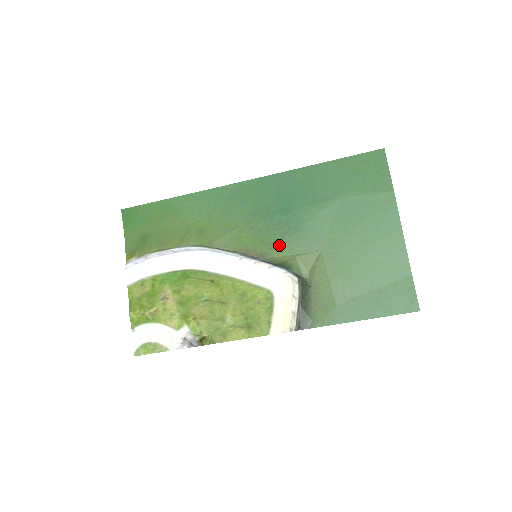
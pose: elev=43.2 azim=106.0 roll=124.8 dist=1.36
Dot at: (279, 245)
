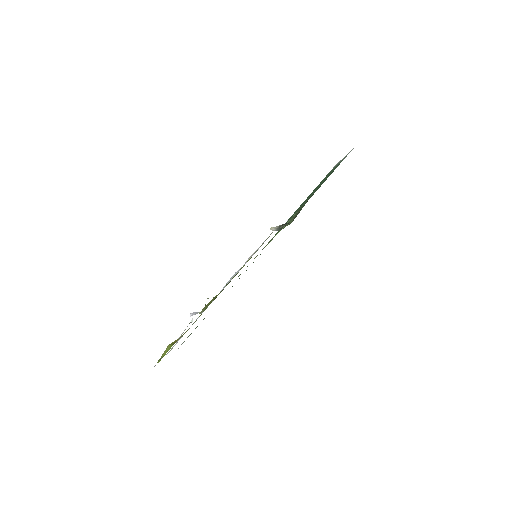
Dot at: occluded
